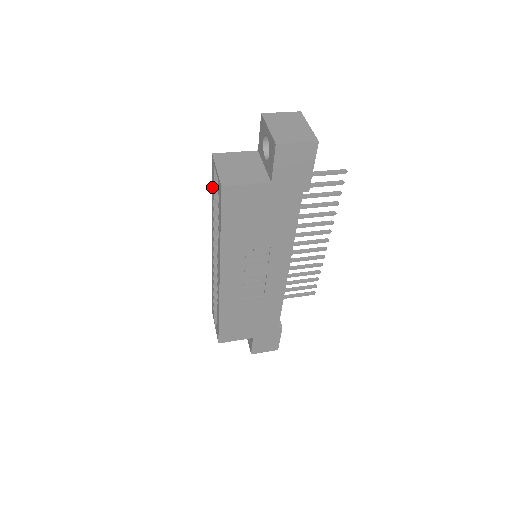
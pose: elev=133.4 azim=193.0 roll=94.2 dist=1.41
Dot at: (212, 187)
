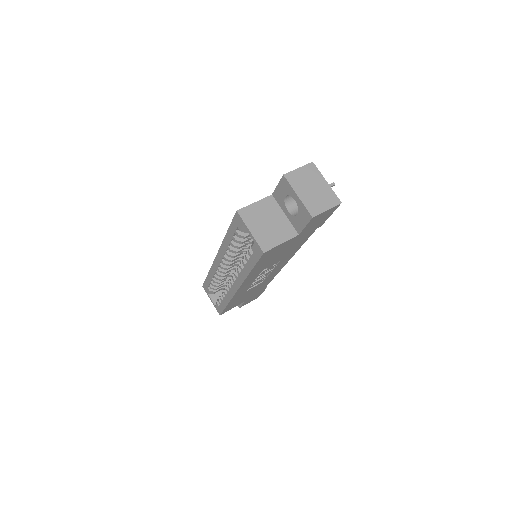
Dot at: (231, 229)
